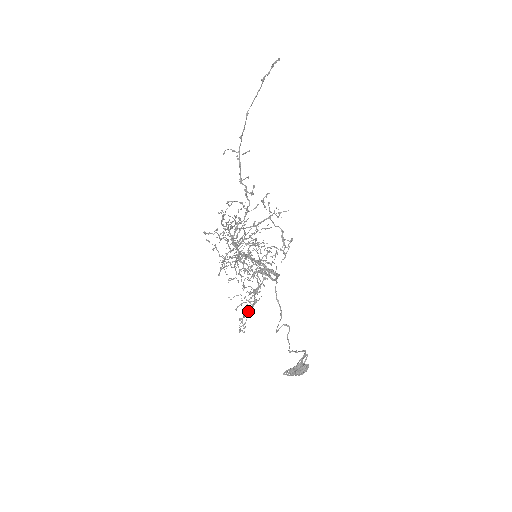
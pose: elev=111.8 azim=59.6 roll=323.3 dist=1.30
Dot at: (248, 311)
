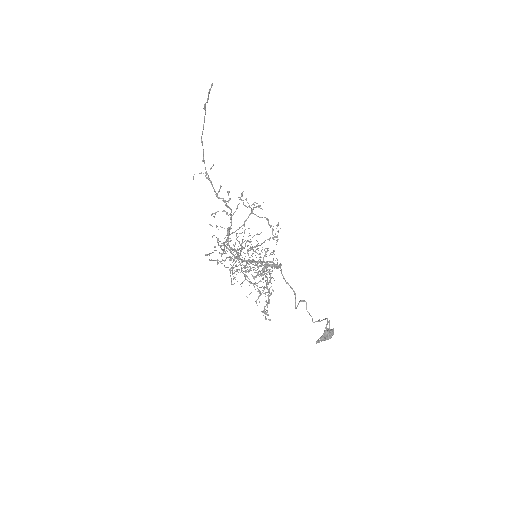
Dot at: (267, 303)
